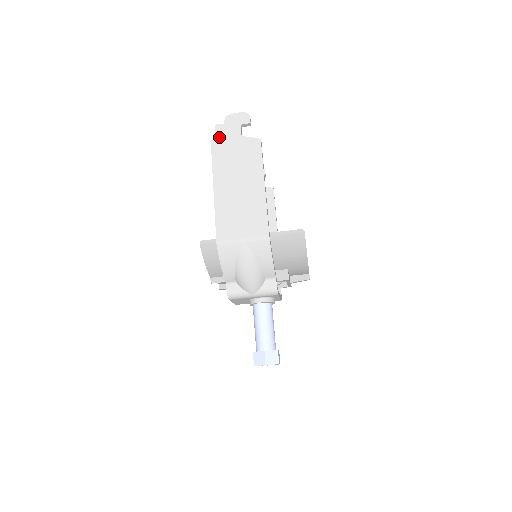
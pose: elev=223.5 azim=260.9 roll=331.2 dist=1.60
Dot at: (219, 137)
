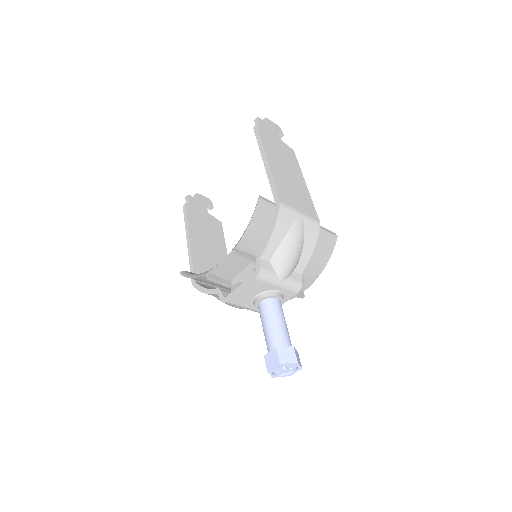
Dot at: (263, 127)
